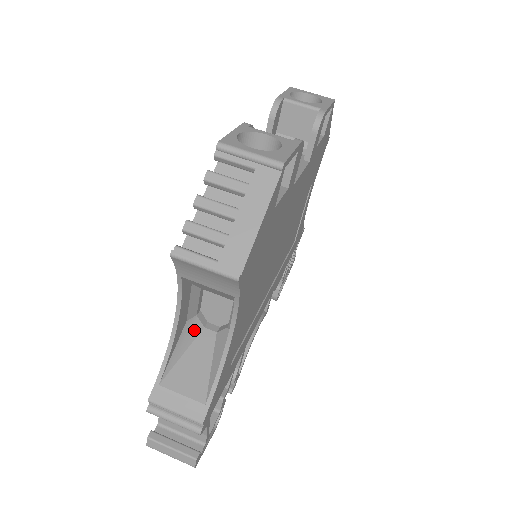
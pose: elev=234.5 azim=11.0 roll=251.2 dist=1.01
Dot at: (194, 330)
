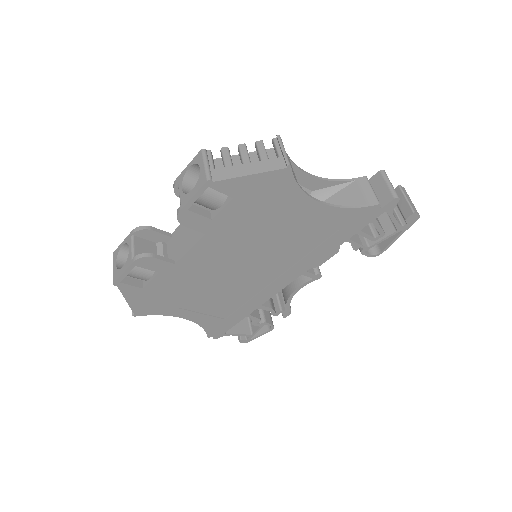
Dot at: occluded
